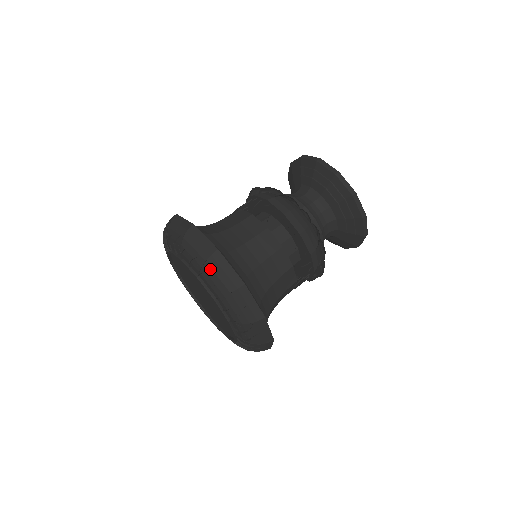
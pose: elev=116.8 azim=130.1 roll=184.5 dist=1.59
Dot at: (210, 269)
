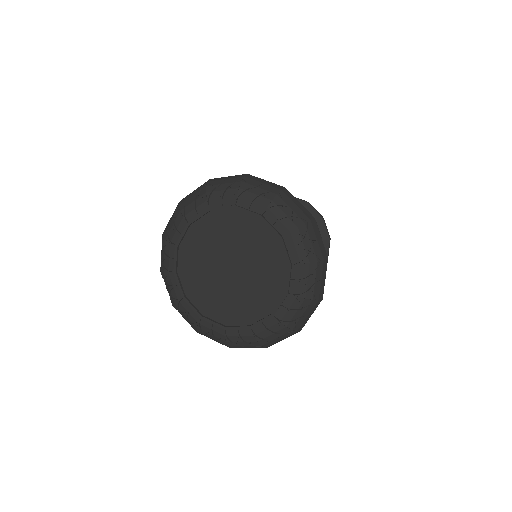
Dot at: (248, 185)
